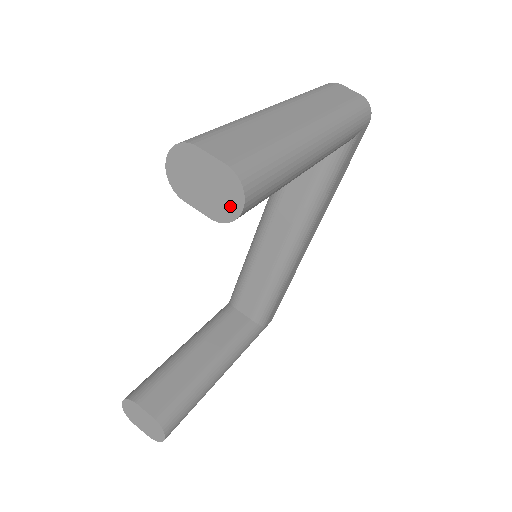
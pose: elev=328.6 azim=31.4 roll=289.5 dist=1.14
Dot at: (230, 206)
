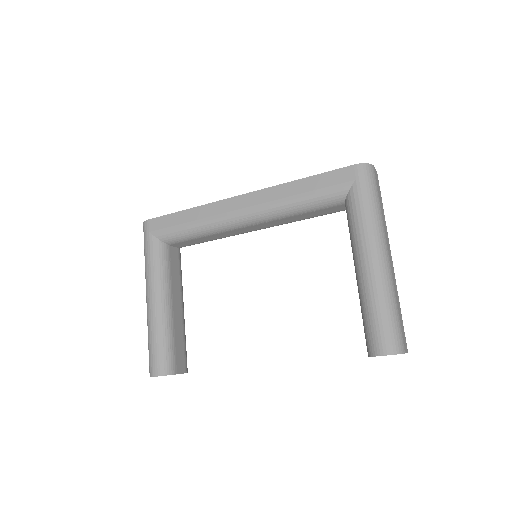
Dot at: occluded
